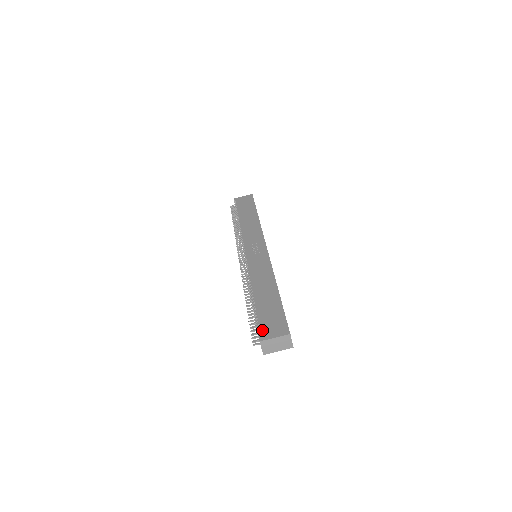
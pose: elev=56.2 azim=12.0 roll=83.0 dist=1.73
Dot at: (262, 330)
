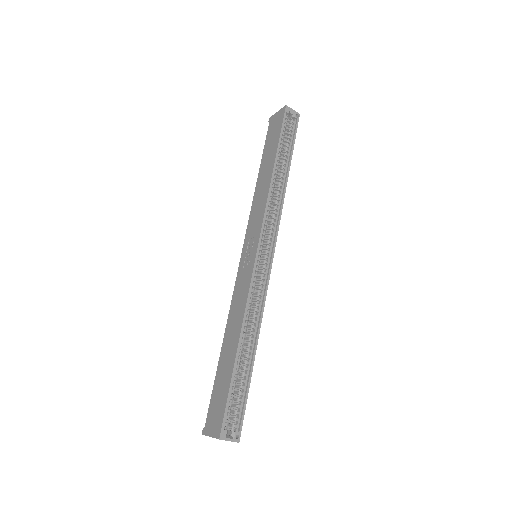
Dot at: (207, 417)
